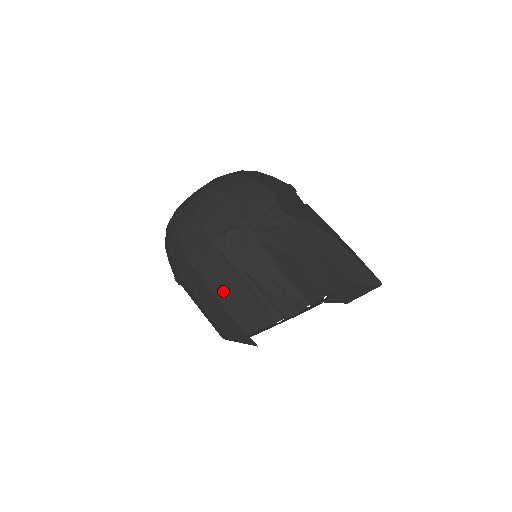
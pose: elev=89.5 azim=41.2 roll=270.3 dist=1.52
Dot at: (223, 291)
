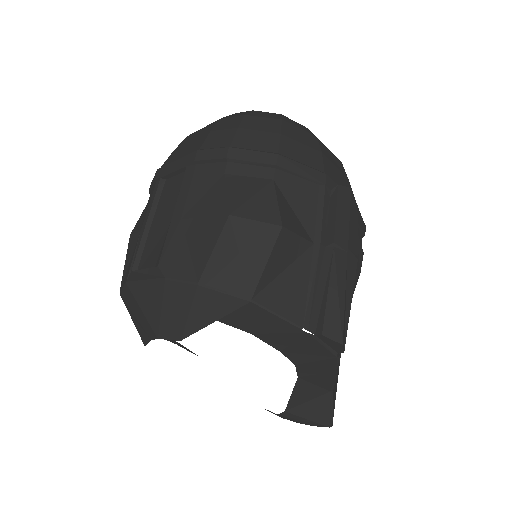
Dot at: (291, 222)
